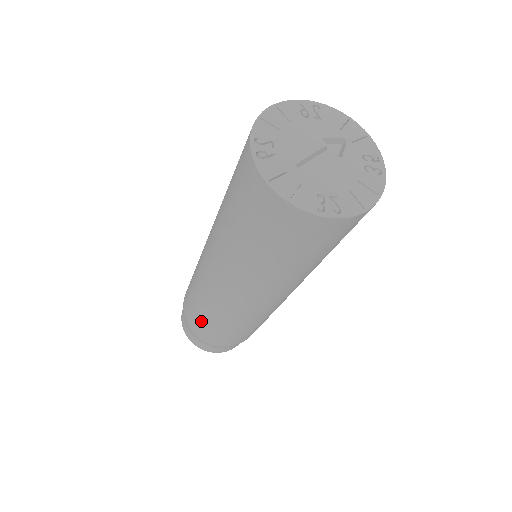
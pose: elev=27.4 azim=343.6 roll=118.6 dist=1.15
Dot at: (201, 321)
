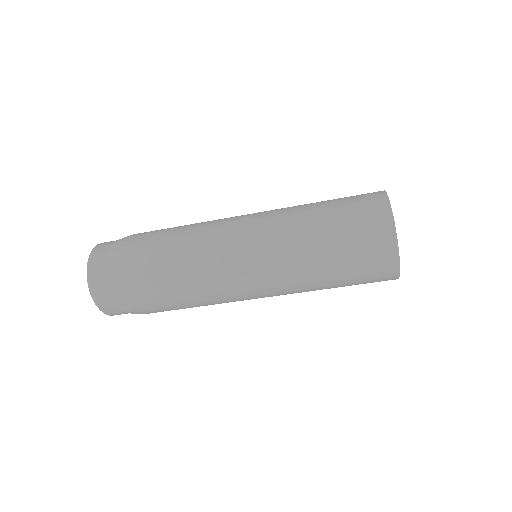
Dot at: (161, 236)
